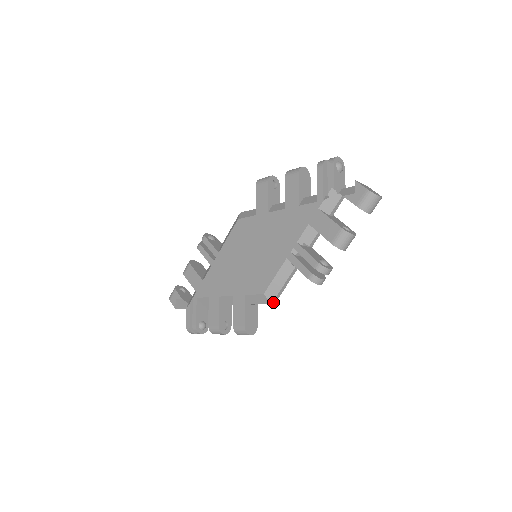
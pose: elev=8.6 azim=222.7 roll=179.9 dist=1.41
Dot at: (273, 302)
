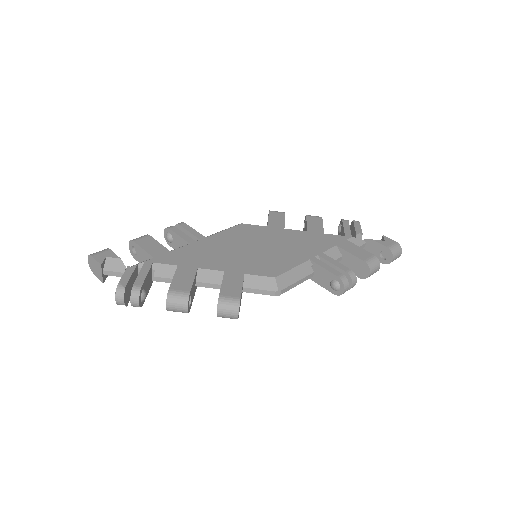
Dot at: (278, 293)
